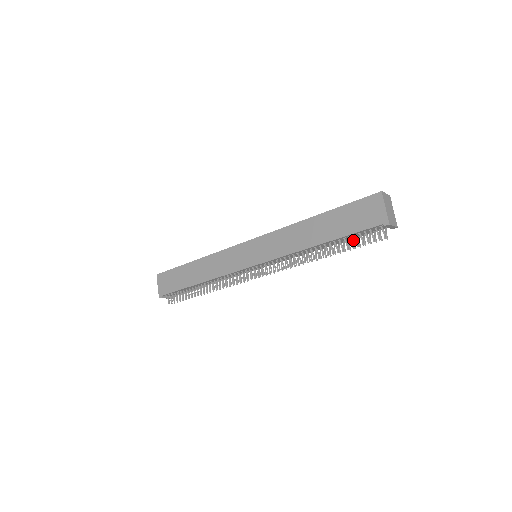
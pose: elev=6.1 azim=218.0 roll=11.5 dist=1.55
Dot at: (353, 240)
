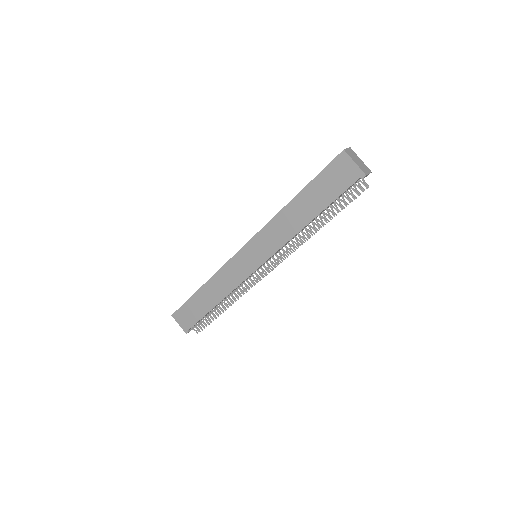
Dot at: occluded
